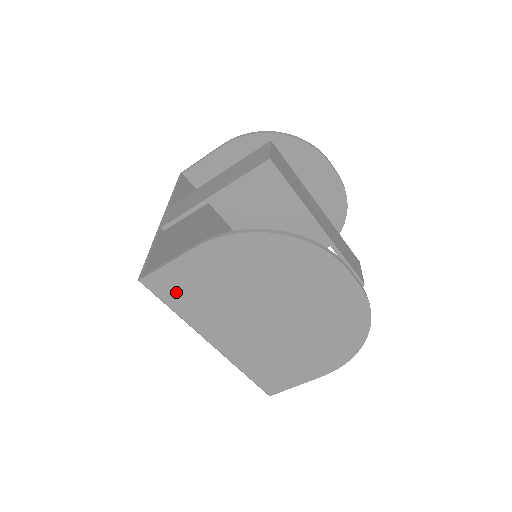
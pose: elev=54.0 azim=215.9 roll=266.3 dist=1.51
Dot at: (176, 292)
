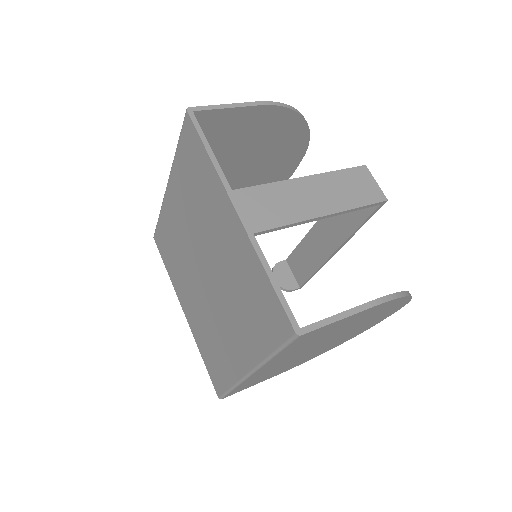
Dot at: (304, 340)
